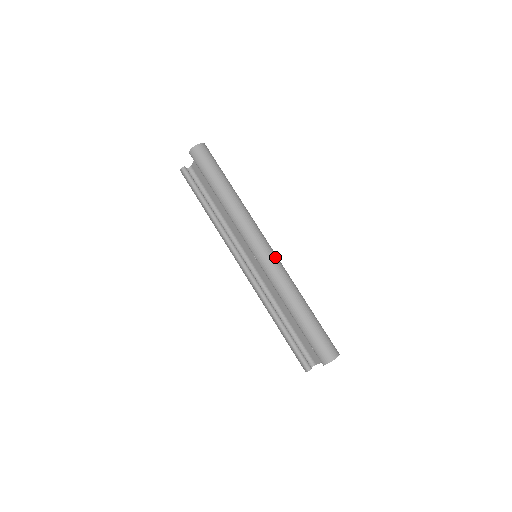
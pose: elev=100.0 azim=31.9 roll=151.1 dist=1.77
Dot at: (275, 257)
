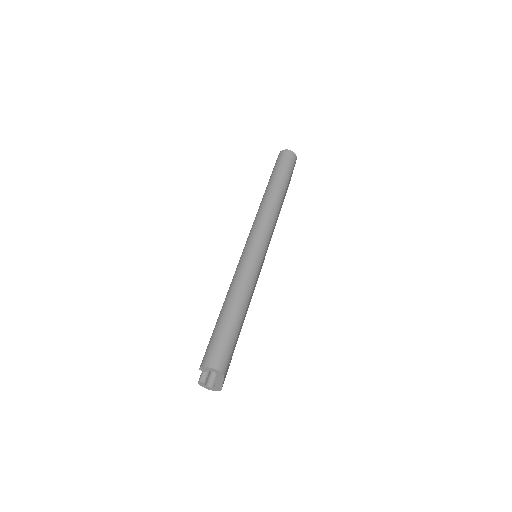
Dot at: (257, 253)
